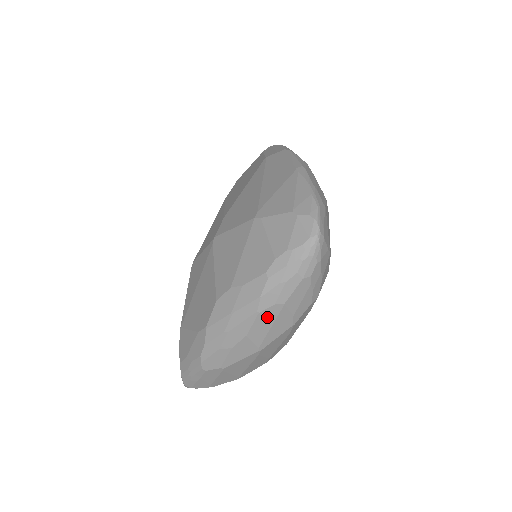
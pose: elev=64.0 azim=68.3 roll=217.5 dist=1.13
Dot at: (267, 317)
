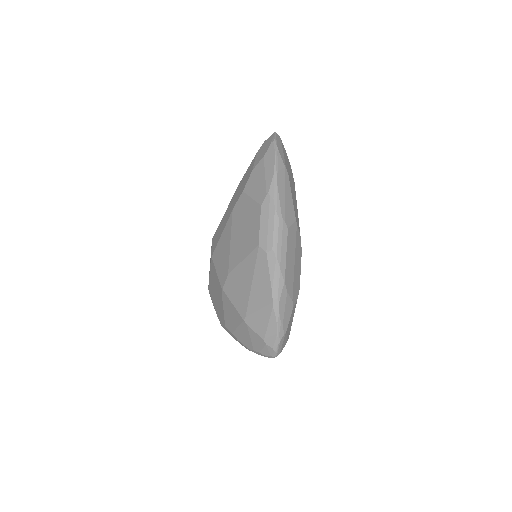
Dot at: occluded
